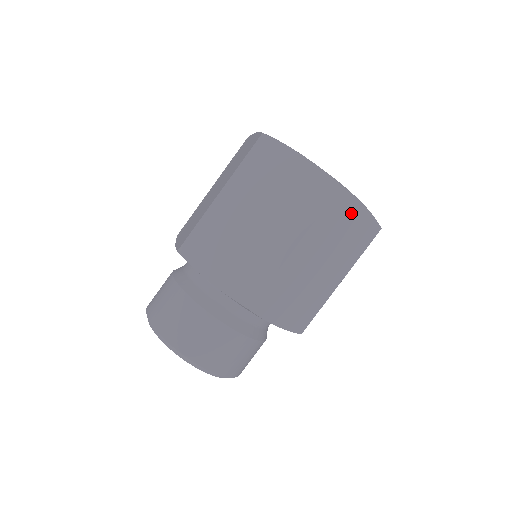
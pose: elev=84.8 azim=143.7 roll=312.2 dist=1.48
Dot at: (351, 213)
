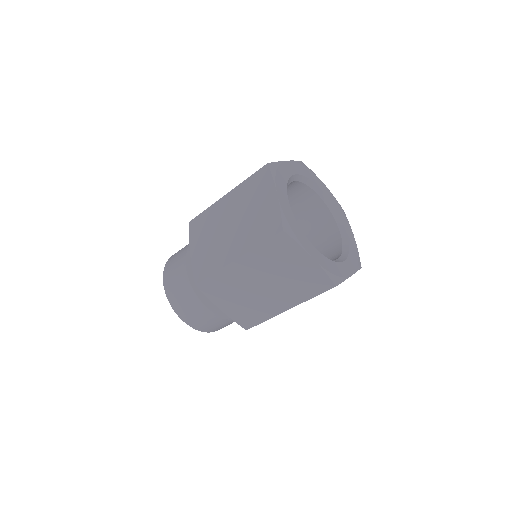
Dot at: occluded
